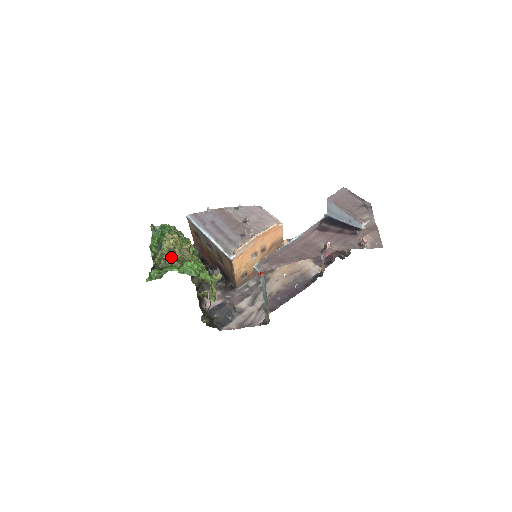
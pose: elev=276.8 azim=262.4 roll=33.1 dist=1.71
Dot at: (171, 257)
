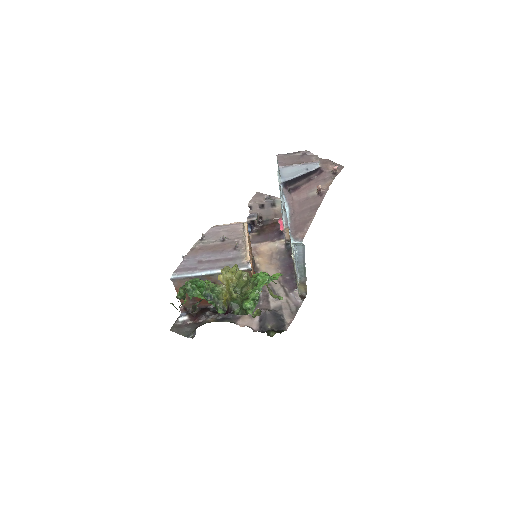
Dot at: (240, 285)
